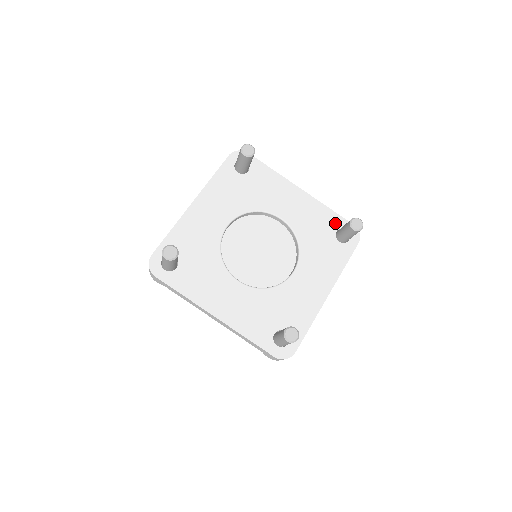
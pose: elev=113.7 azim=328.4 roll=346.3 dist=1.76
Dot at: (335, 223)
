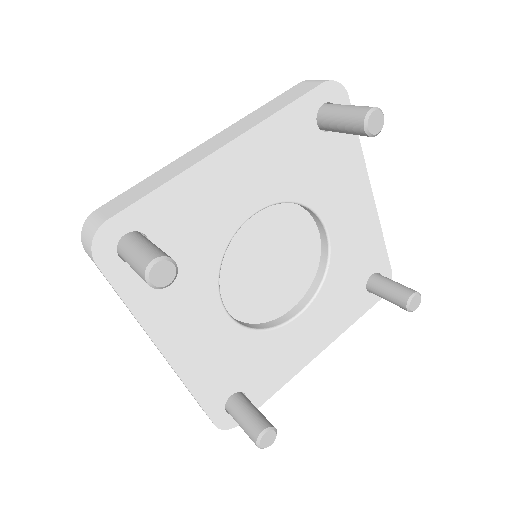
Dot at: (377, 262)
